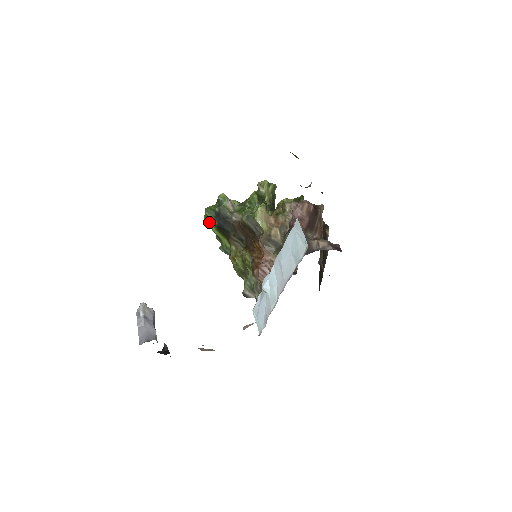
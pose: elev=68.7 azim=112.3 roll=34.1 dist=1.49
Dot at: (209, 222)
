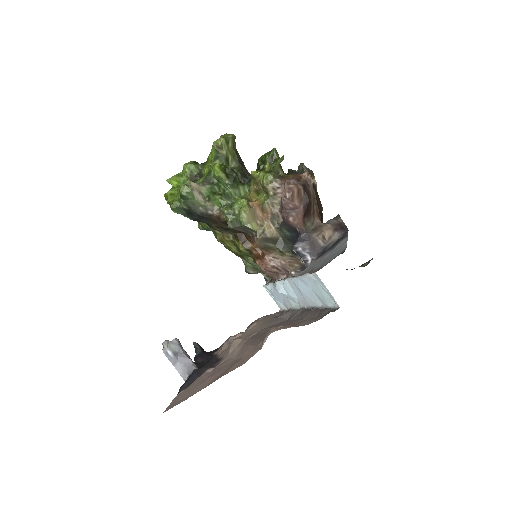
Dot at: occluded
